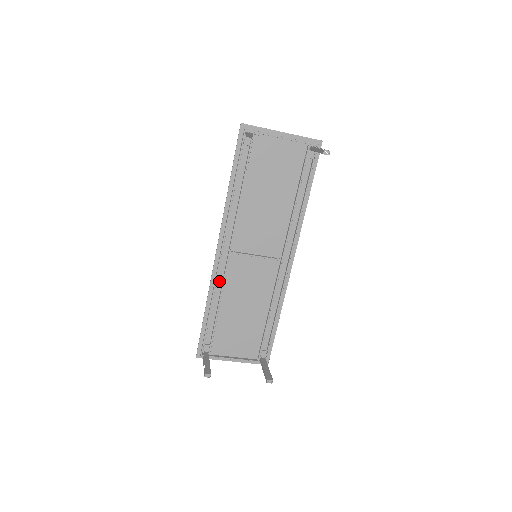
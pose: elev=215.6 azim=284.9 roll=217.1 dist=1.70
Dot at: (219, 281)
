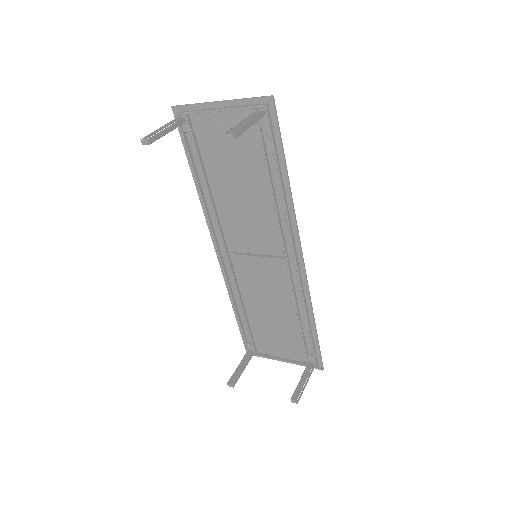
Dot at: (233, 283)
